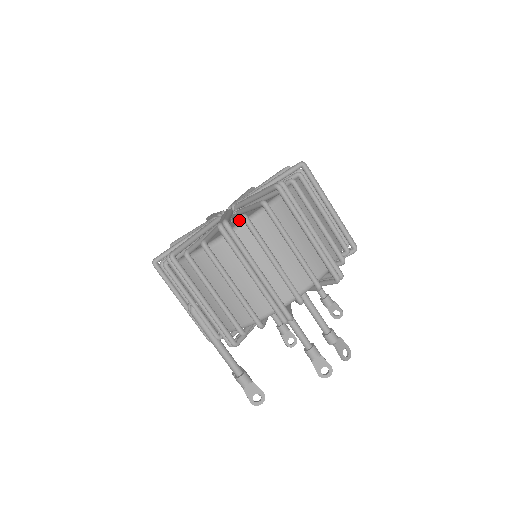
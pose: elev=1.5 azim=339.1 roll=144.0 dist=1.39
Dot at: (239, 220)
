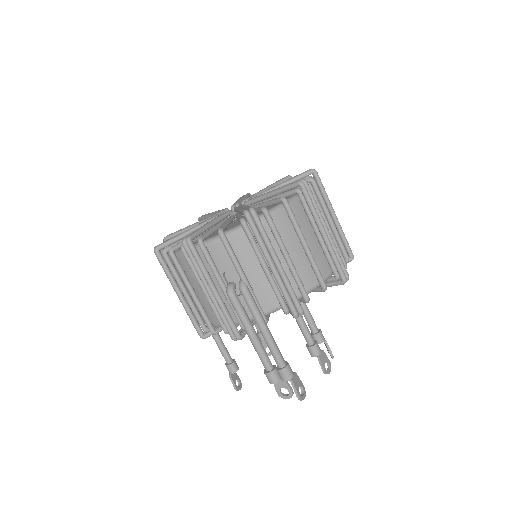
Dot at: occluded
